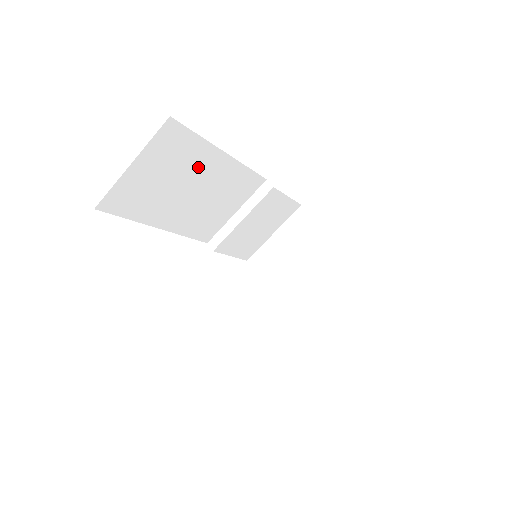
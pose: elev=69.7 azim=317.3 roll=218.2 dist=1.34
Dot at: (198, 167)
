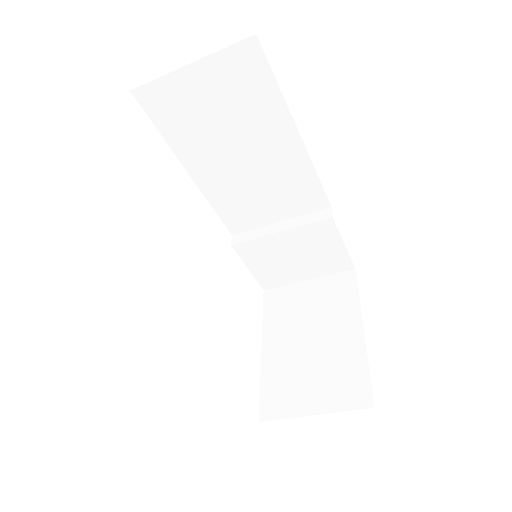
Dot at: (261, 127)
